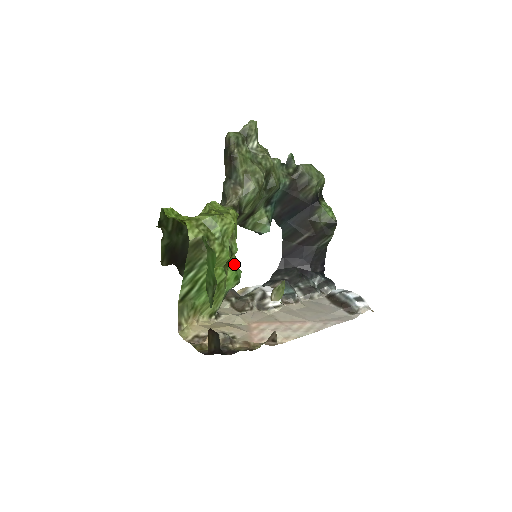
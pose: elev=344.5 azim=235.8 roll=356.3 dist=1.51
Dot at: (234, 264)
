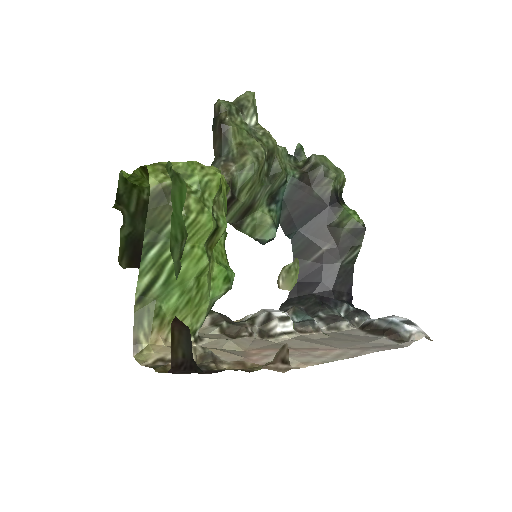
Dot at: (224, 261)
